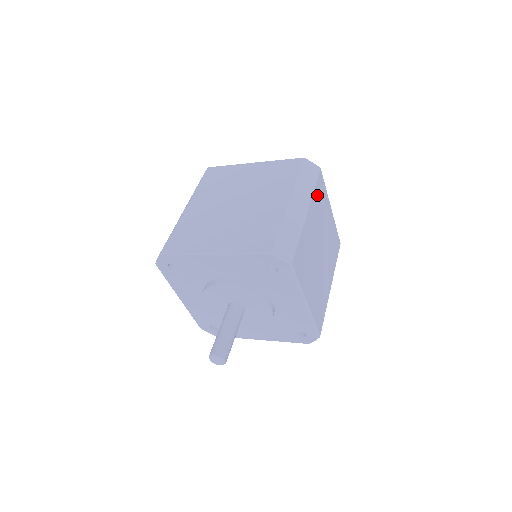
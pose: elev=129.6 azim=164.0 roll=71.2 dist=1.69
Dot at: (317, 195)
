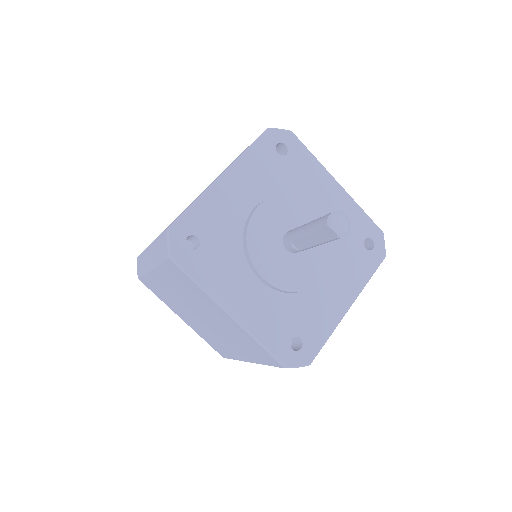
Dot at: occluded
